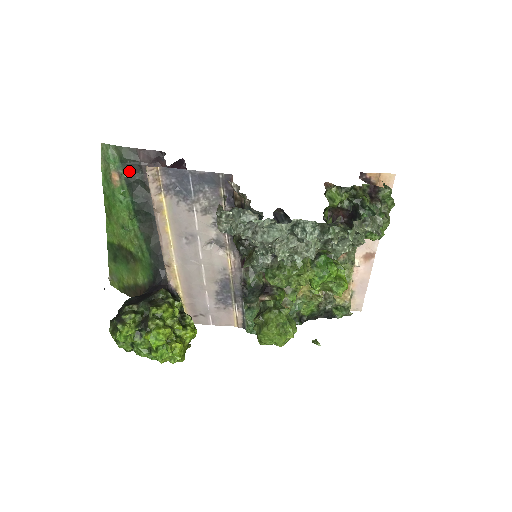
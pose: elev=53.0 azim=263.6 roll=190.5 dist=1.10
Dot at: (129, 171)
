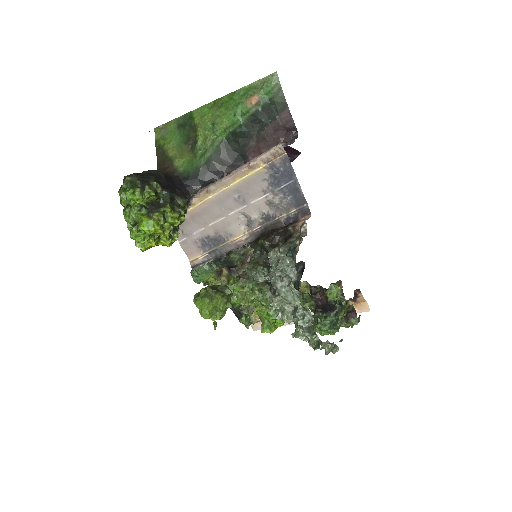
Dot at: (266, 110)
